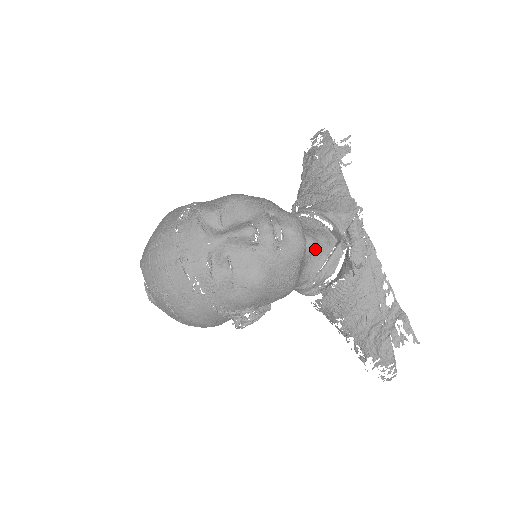
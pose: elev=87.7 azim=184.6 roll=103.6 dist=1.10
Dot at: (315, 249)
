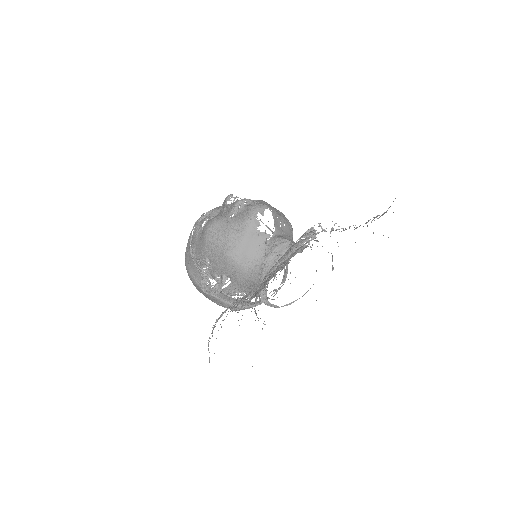
Dot at: occluded
